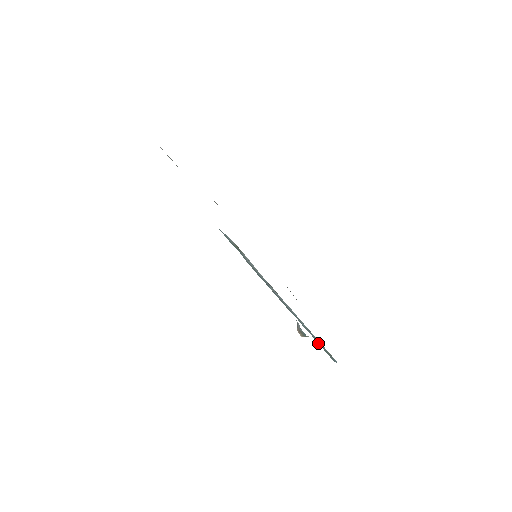
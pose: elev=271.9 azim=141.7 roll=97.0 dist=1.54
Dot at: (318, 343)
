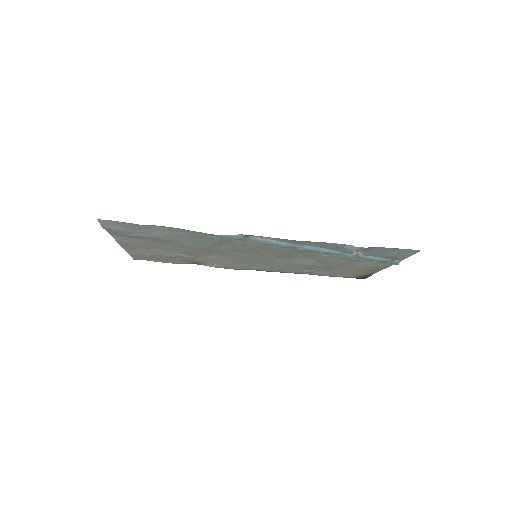
Dot at: occluded
